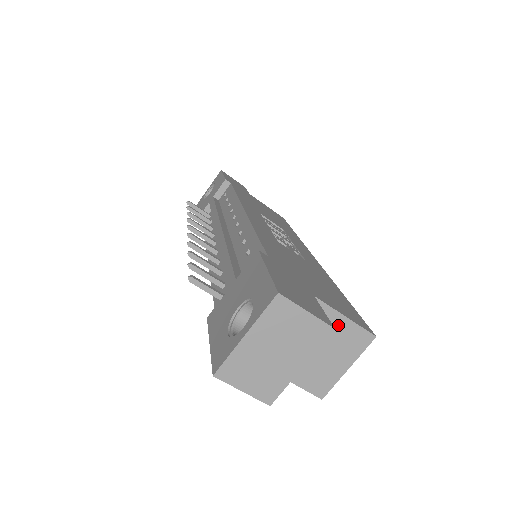
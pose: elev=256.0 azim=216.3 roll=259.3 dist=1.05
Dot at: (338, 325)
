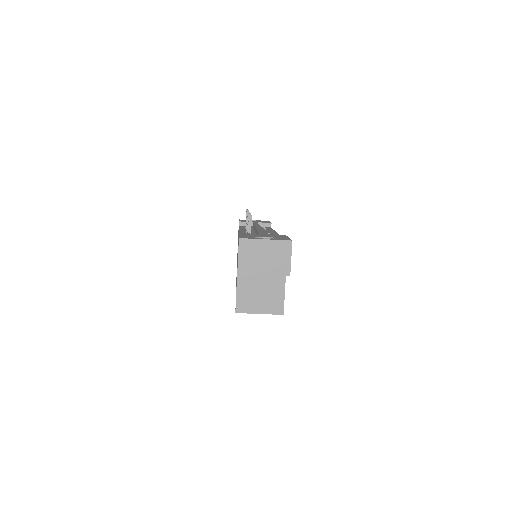
Dot at: (279, 292)
